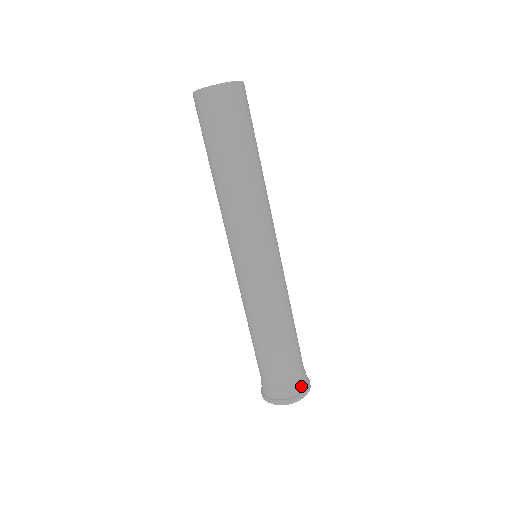
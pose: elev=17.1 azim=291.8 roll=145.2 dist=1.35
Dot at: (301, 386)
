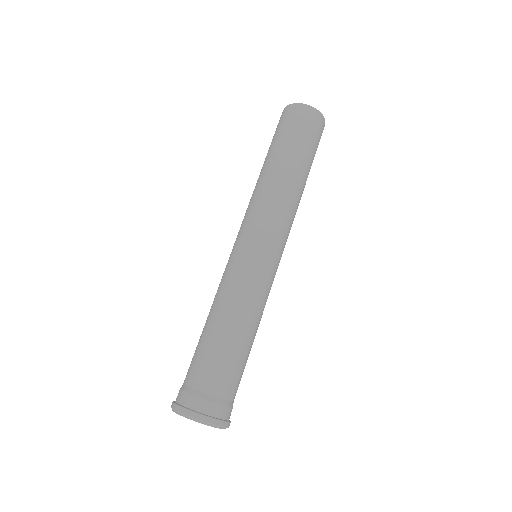
Dot at: (200, 404)
